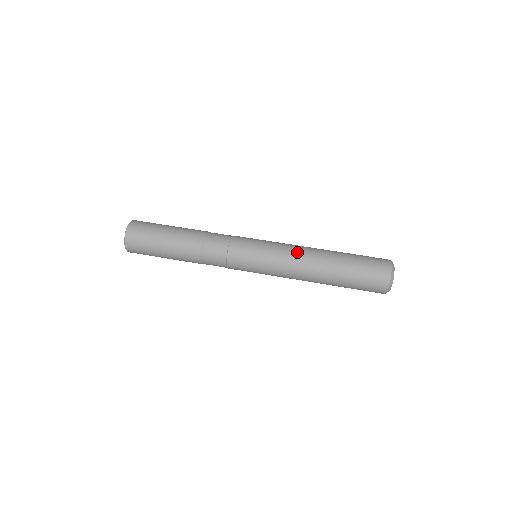
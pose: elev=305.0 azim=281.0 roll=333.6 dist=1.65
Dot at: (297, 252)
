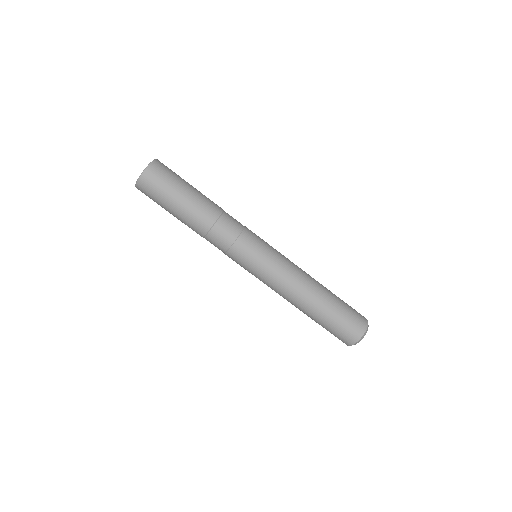
Dot at: (298, 271)
